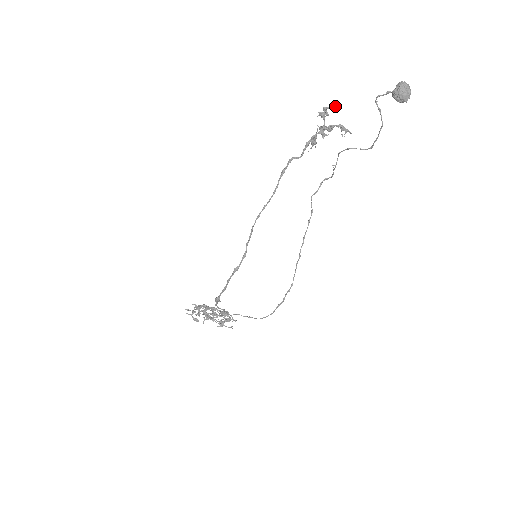
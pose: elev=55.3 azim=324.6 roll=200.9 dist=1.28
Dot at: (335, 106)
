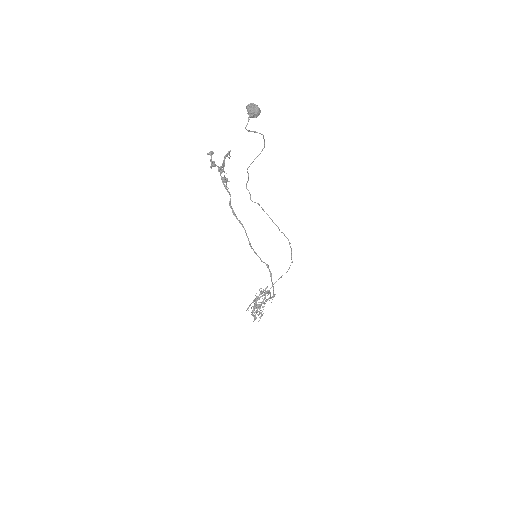
Dot at: (212, 153)
